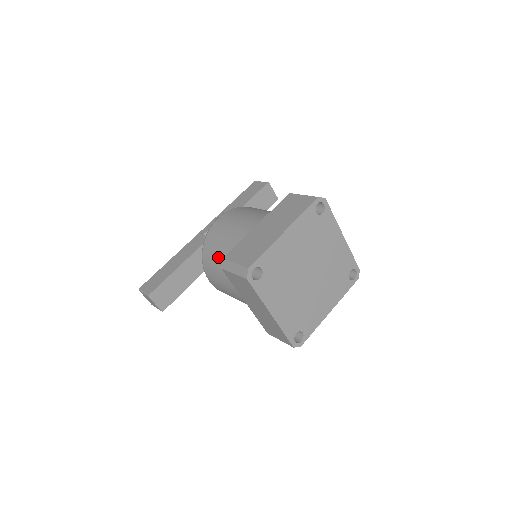
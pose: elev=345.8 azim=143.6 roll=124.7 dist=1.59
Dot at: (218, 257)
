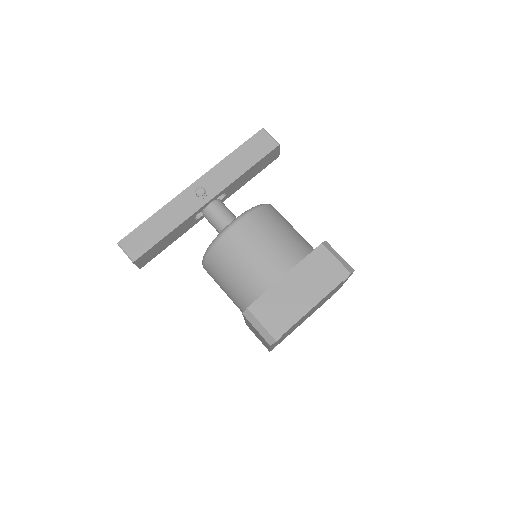
Dot at: (230, 274)
